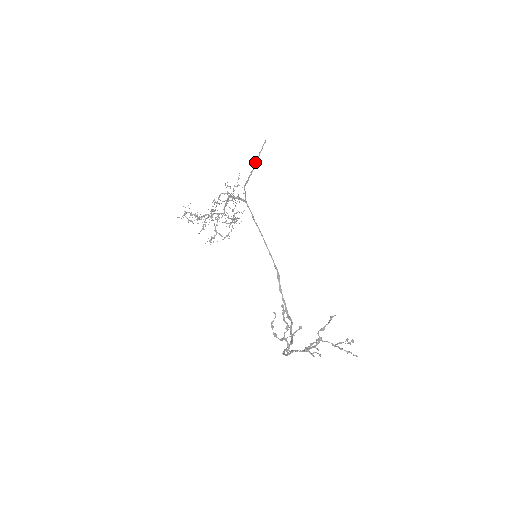
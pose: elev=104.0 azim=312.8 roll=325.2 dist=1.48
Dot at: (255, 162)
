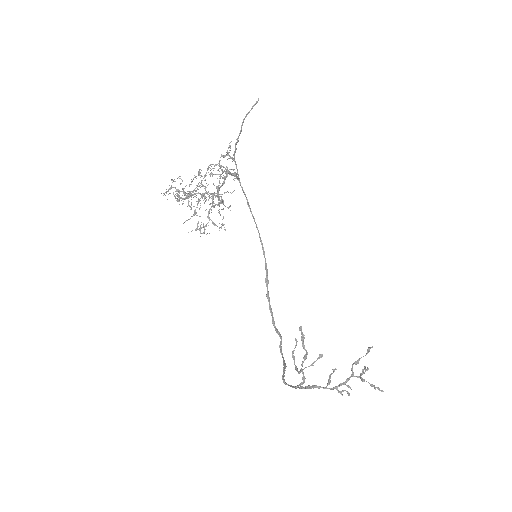
Dot at: (241, 125)
